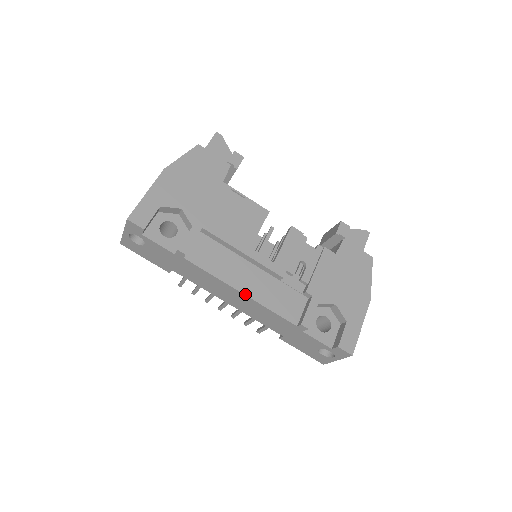
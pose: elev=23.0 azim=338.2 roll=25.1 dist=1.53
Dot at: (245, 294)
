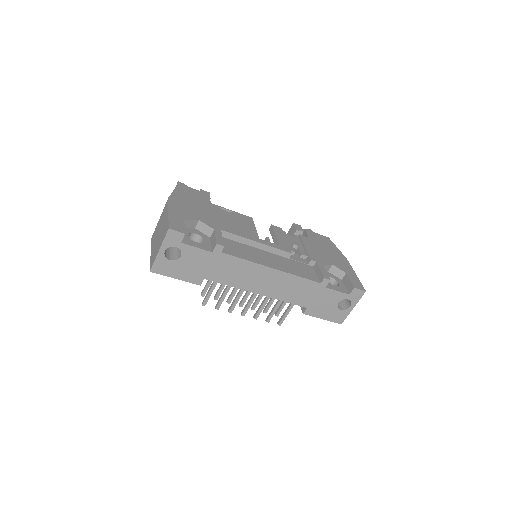
Dot at: (276, 269)
